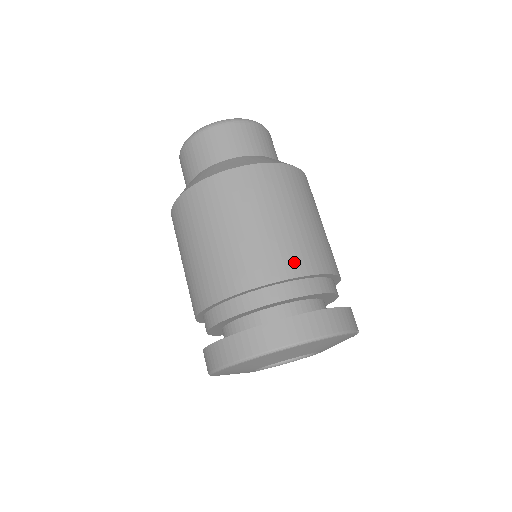
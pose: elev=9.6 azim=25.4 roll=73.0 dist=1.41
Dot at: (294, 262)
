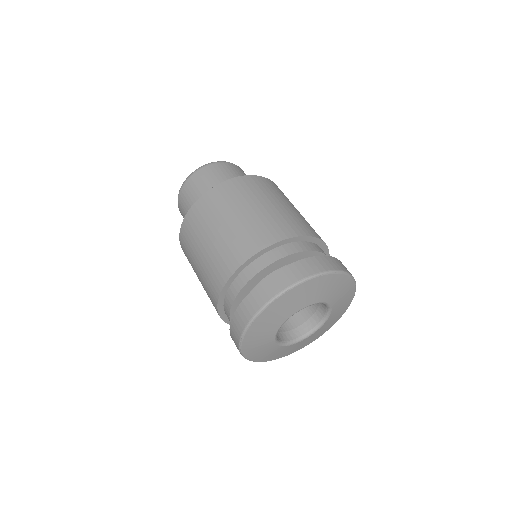
Dot at: (320, 237)
